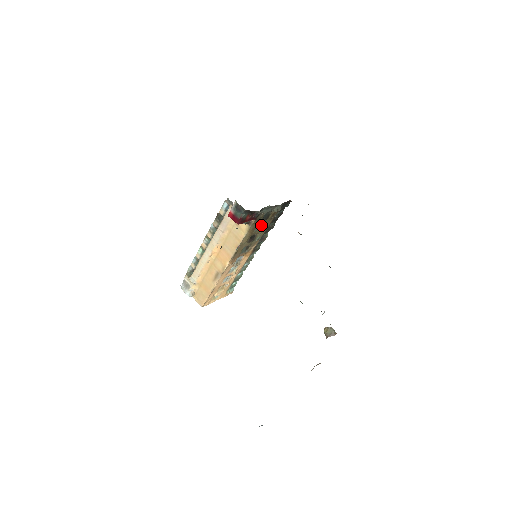
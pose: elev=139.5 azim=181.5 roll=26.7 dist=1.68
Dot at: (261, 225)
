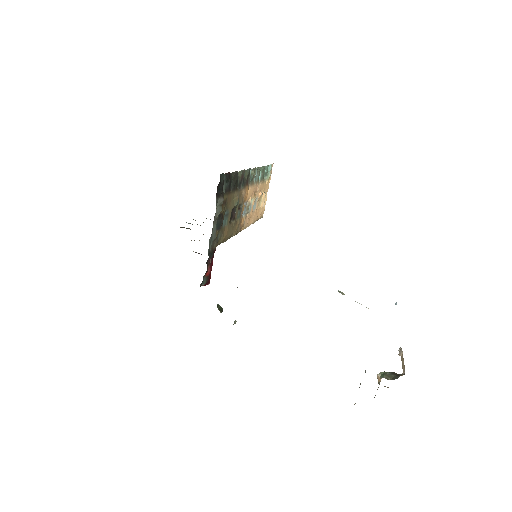
Dot at: (225, 214)
